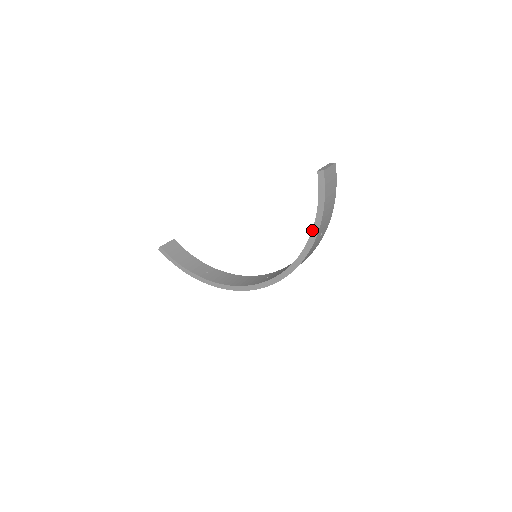
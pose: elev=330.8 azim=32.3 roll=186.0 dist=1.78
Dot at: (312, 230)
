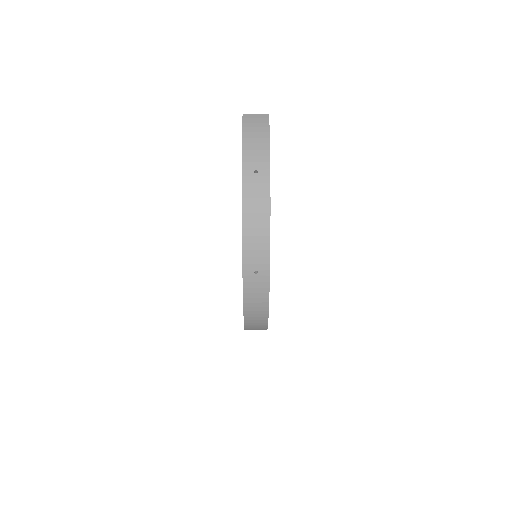
Dot at: occluded
